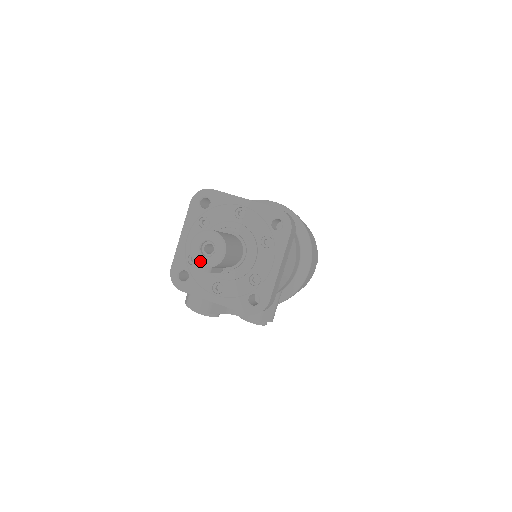
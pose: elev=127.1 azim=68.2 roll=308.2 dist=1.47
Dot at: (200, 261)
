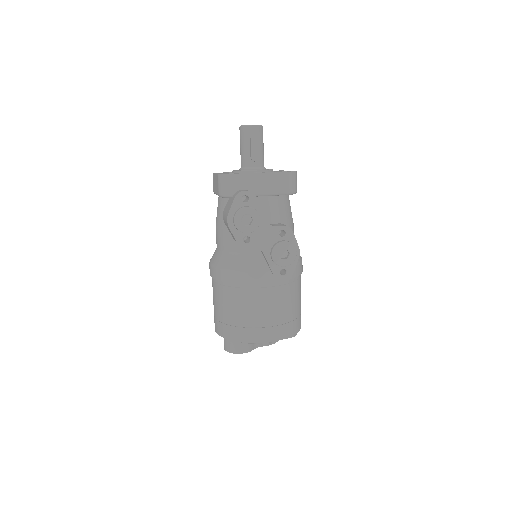
Dot at: (251, 125)
